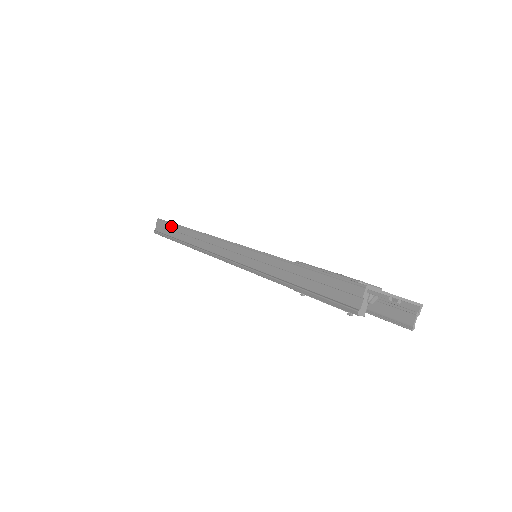
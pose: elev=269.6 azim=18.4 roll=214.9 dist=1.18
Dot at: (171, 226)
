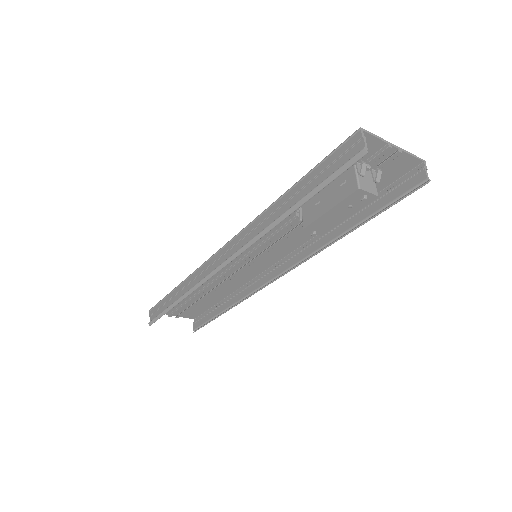
Dot at: (164, 300)
